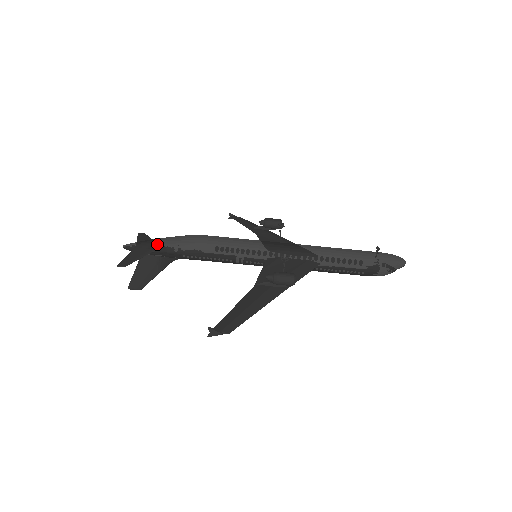
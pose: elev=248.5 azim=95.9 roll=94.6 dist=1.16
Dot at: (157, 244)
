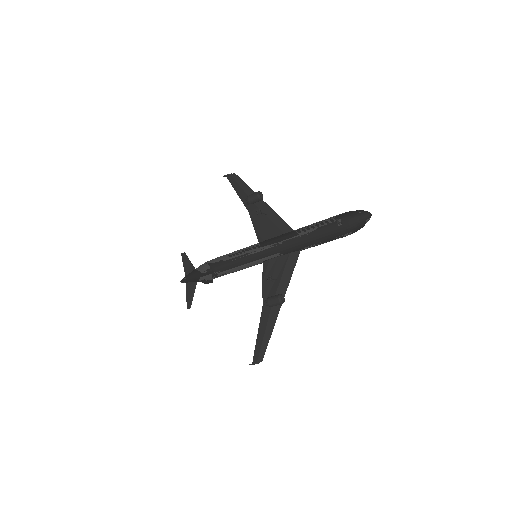
Dot at: (195, 279)
